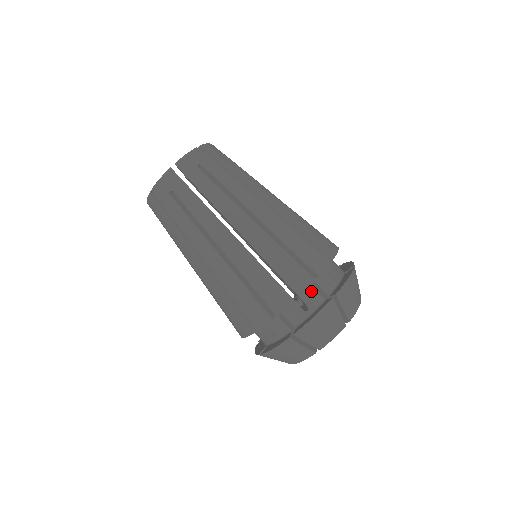
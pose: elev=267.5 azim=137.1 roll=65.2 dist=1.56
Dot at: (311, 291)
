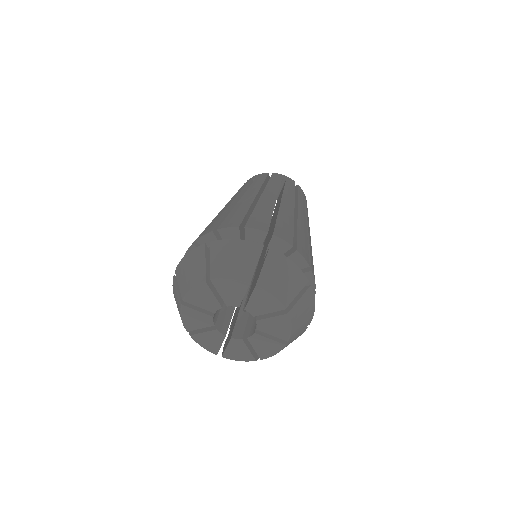
Dot at: occluded
